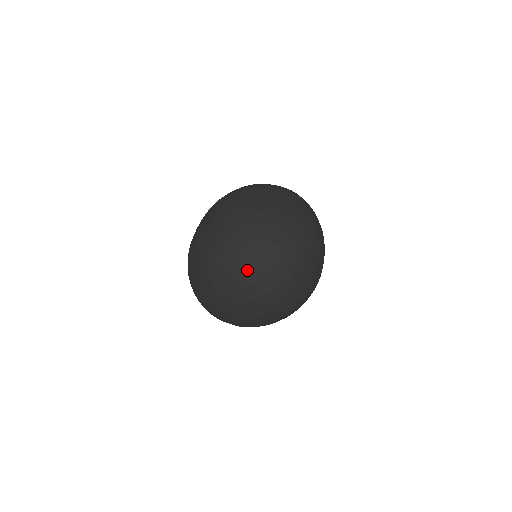
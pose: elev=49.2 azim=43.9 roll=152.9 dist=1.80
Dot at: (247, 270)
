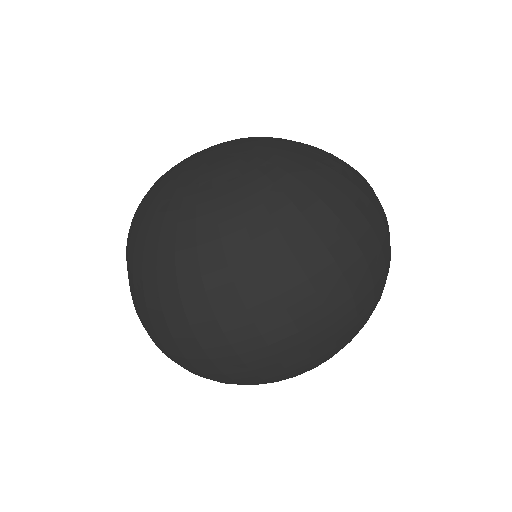
Dot at: (157, 307)
